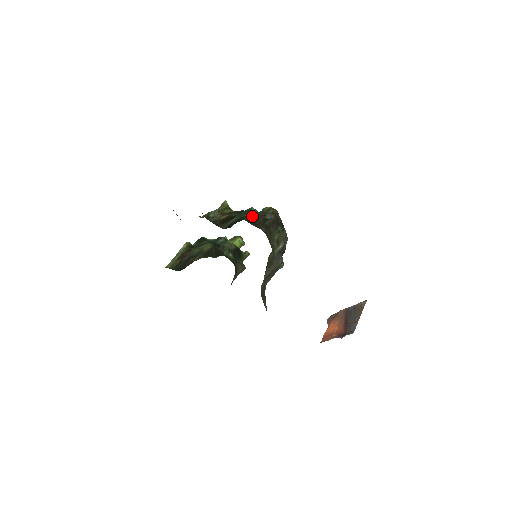
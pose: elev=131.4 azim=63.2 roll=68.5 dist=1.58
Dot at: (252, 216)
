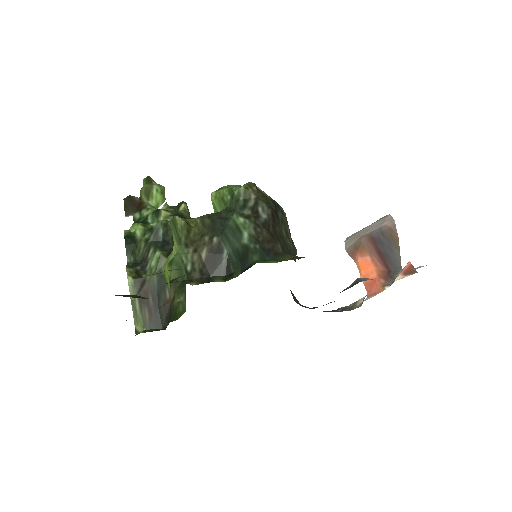
Dot at: (252, 238)
